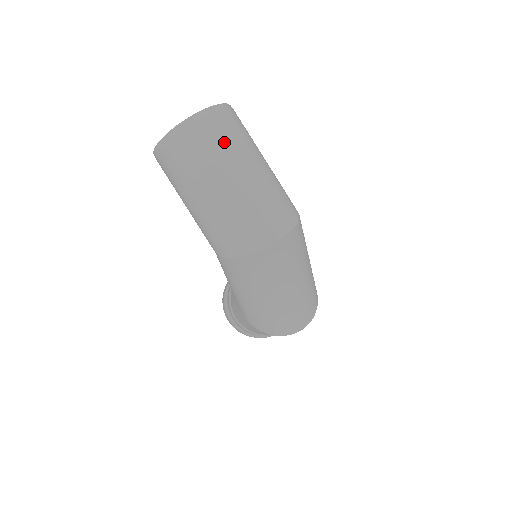
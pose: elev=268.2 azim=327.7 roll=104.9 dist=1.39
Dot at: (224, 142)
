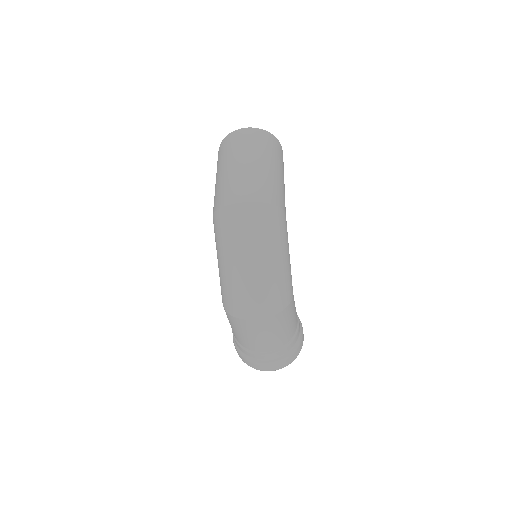
Dot at: (250, 144)
